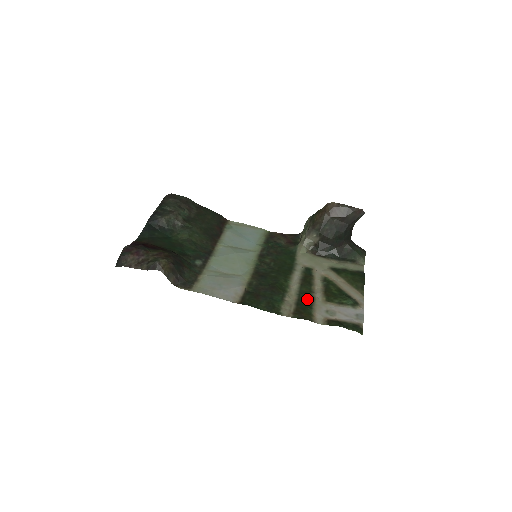
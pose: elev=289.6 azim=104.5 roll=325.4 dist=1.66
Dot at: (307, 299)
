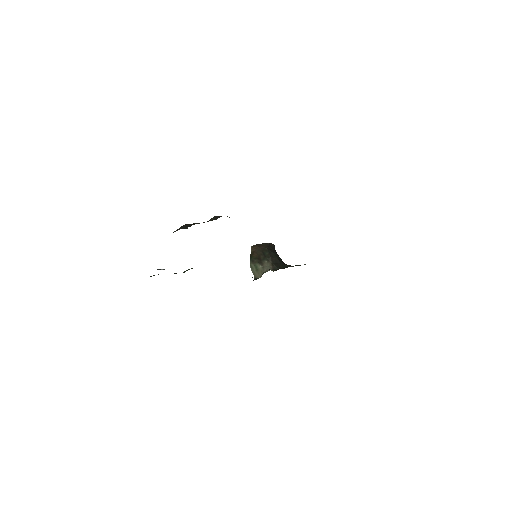
Dot at: occluded
